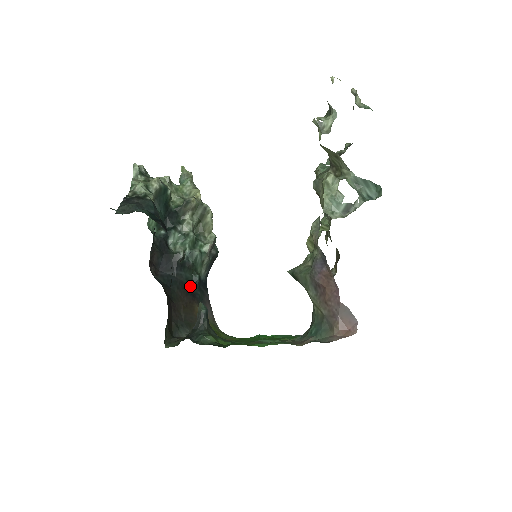
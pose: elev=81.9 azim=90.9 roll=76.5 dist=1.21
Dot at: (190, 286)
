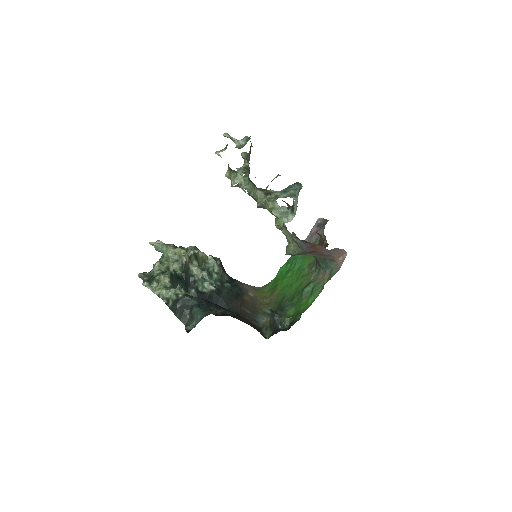
Dot at: (232, 293)
